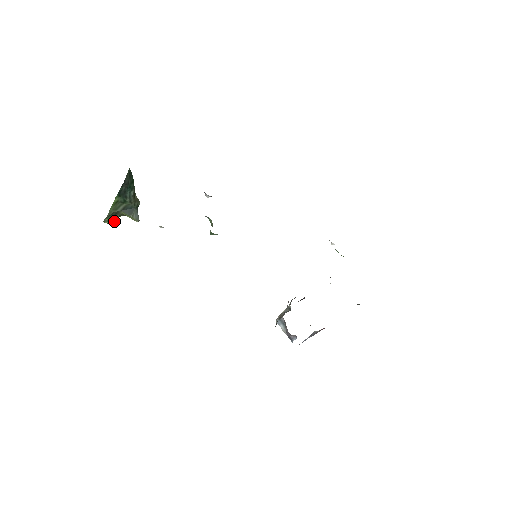
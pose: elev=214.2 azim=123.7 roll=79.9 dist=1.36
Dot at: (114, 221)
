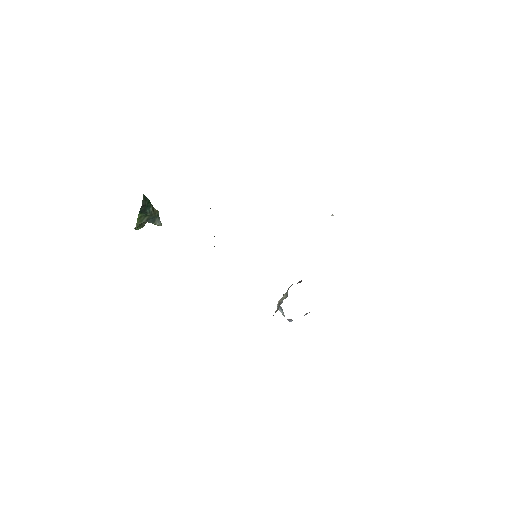
Dot at: (142, 227)
